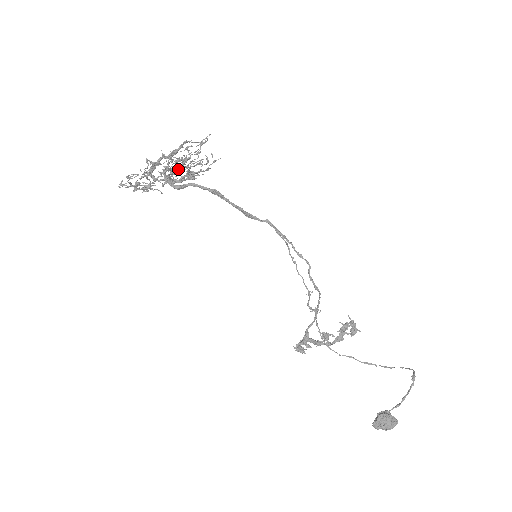
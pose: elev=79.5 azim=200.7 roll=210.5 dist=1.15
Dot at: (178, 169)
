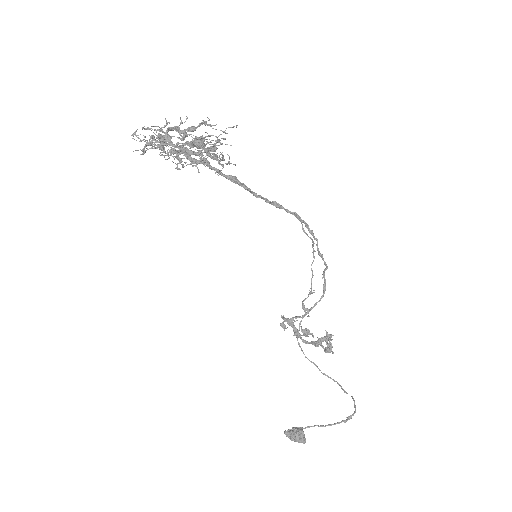
Dot at: (195, 145)
